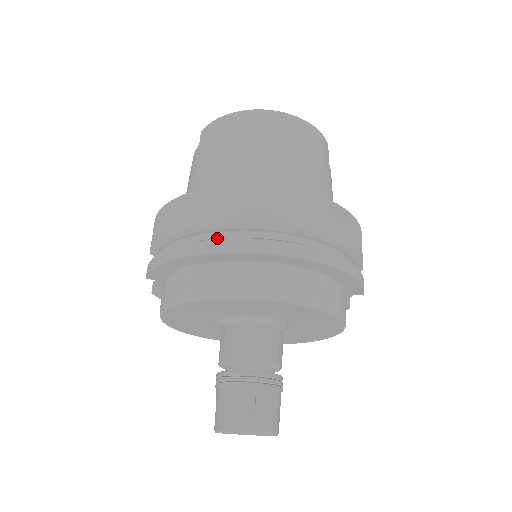
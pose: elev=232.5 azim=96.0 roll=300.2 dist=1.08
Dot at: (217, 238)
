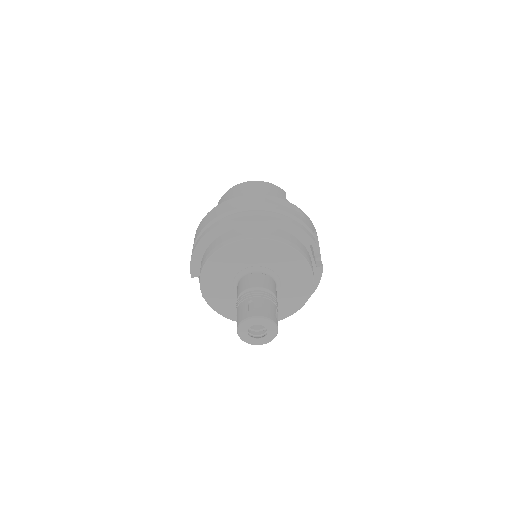
Dot at: occluded
